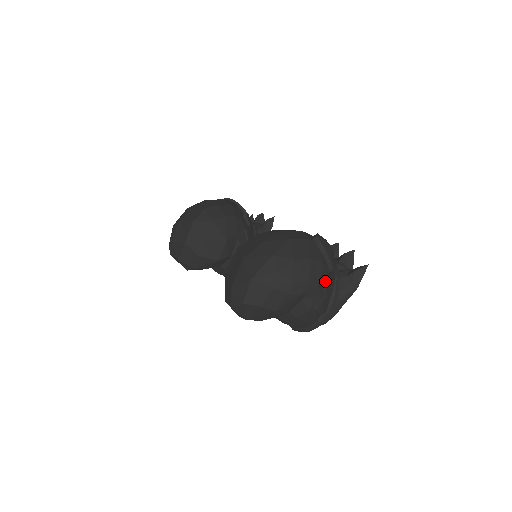
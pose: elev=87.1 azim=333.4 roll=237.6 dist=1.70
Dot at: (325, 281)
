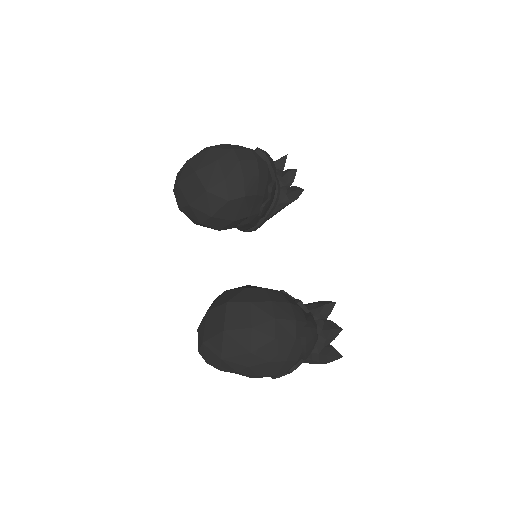
Dot at: (291, 372)
